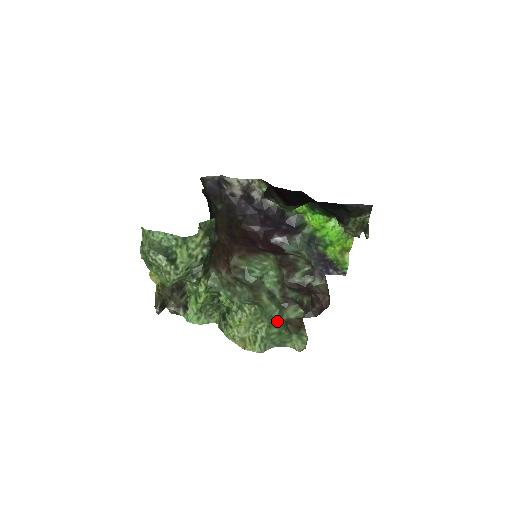
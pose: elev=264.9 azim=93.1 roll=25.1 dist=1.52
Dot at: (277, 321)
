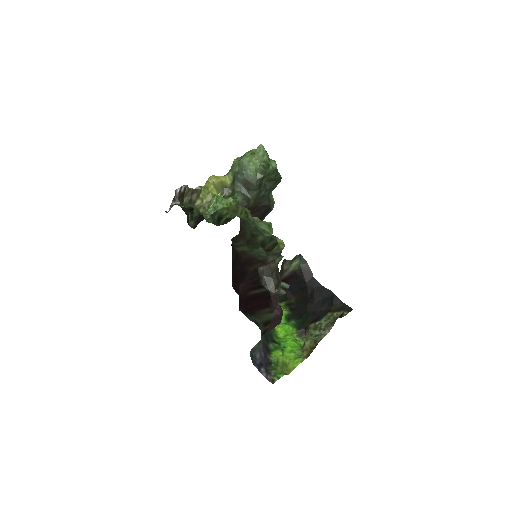
Dot at: occluded
